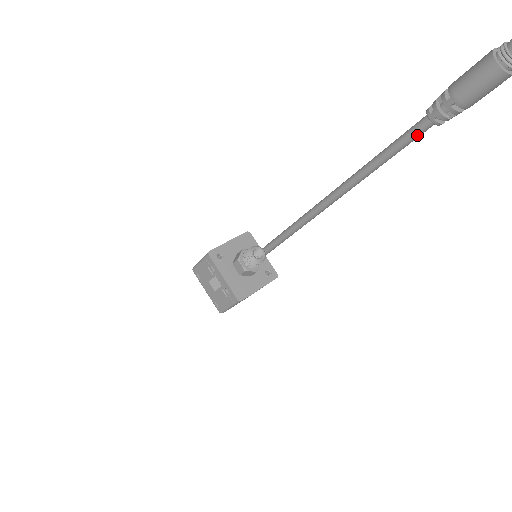
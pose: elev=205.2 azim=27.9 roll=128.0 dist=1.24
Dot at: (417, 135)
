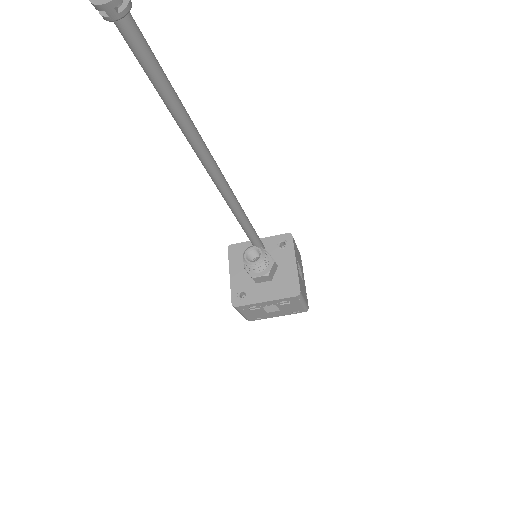
Dot at: (140, 42)
